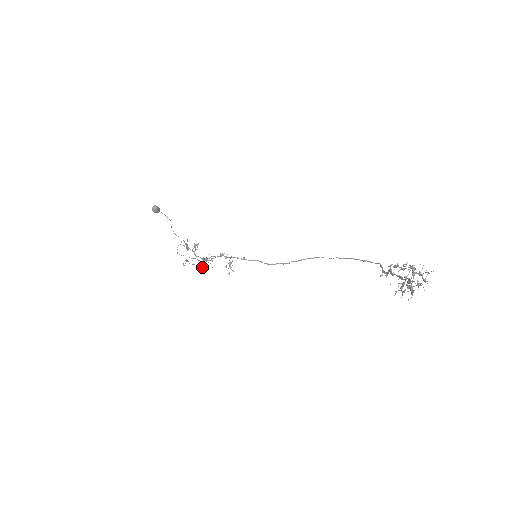
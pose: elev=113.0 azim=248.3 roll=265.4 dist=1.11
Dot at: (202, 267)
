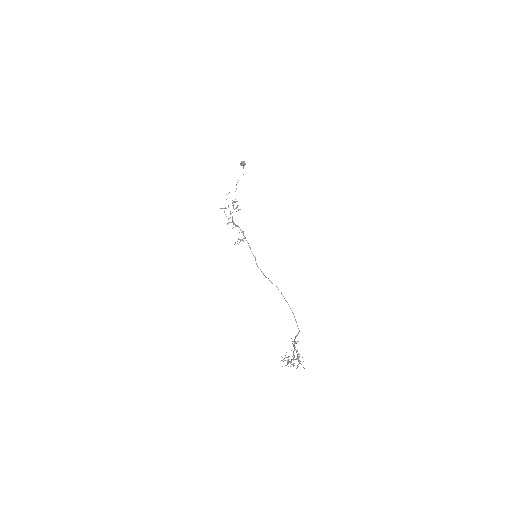
Dot at: (228, 223)
